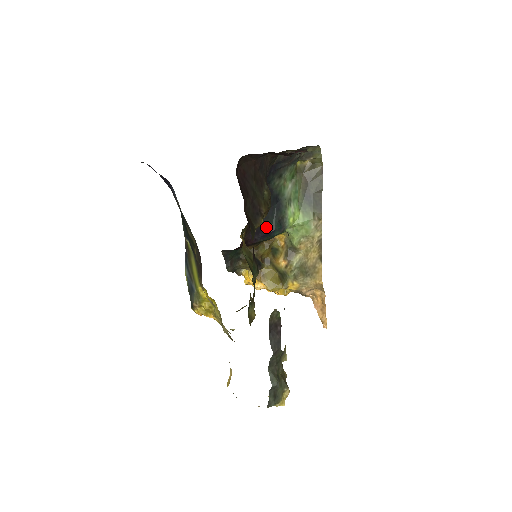
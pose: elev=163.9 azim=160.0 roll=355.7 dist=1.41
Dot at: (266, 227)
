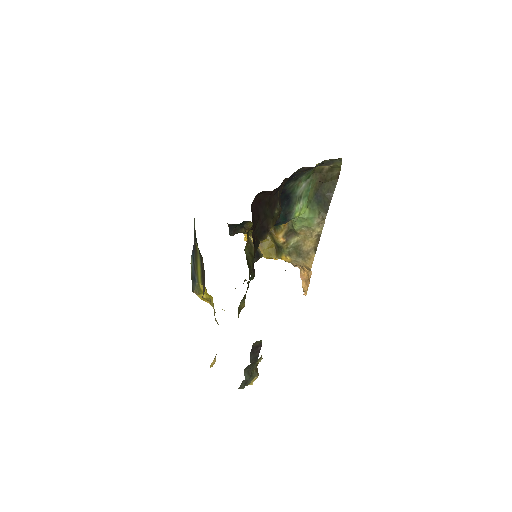
Dot at: occluded
